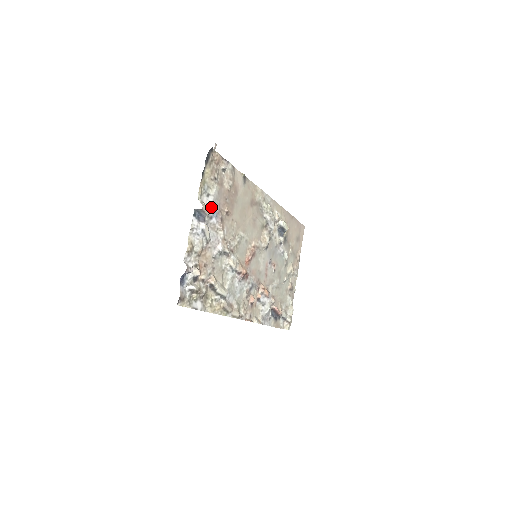
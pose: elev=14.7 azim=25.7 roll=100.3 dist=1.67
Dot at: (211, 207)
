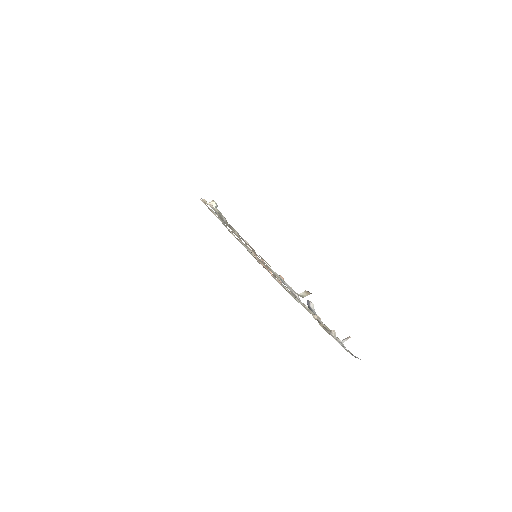
Dot at: occluded
